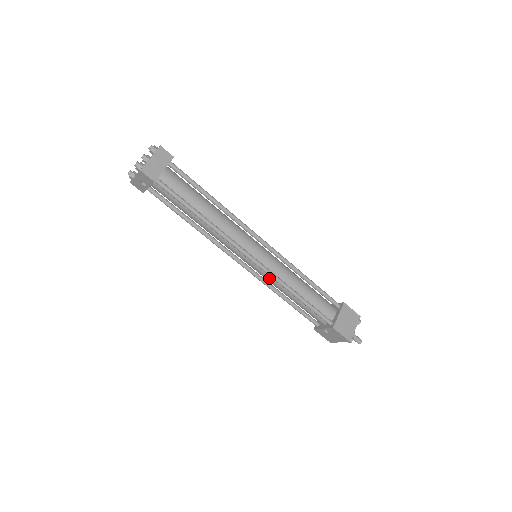
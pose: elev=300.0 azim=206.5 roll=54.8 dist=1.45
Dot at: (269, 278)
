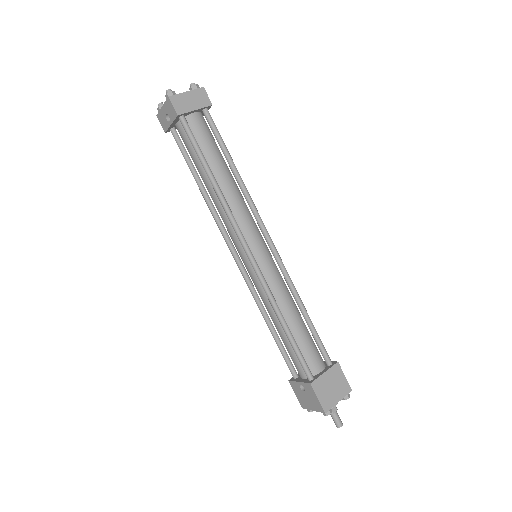
Dot at: (259, 287)
